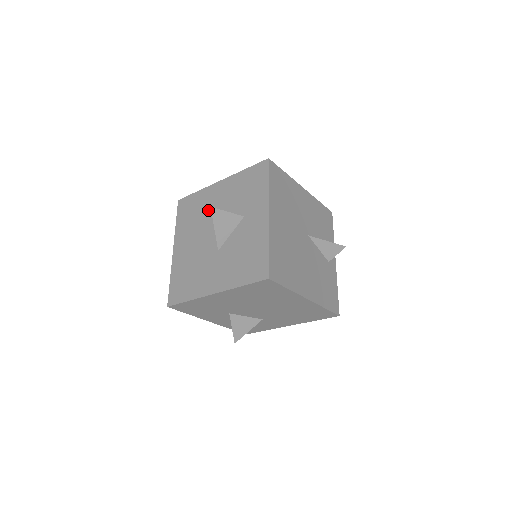
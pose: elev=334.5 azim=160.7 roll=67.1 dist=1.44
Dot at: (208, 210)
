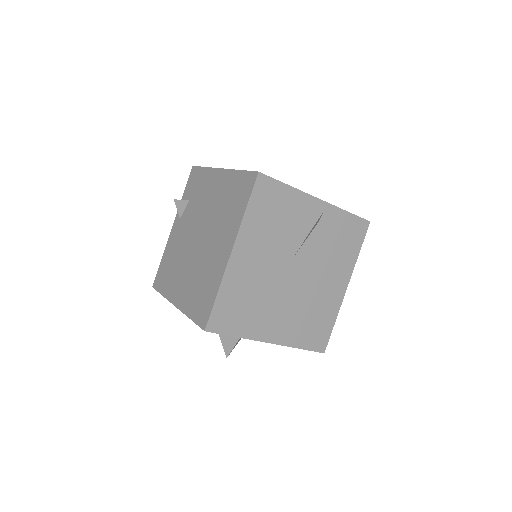
Dot at: occluded
